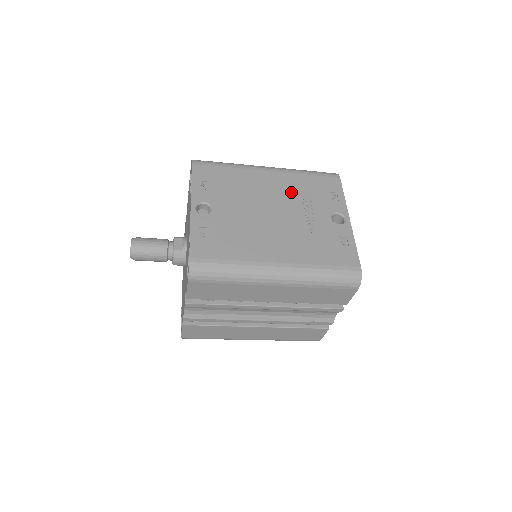
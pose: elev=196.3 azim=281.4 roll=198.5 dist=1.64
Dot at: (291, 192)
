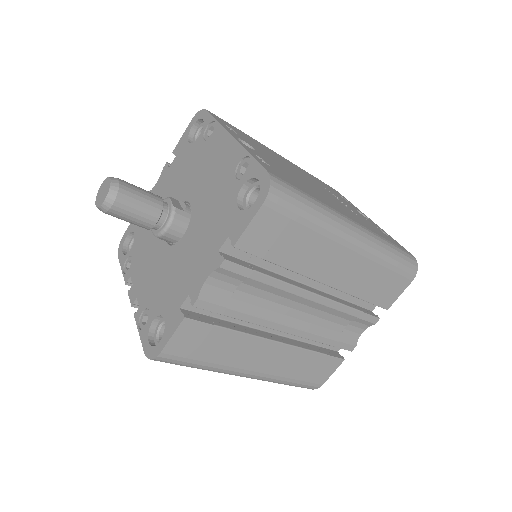
Dot at: (311, 178)
